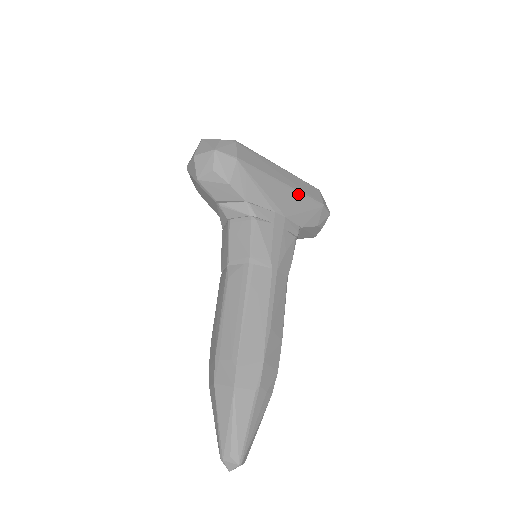
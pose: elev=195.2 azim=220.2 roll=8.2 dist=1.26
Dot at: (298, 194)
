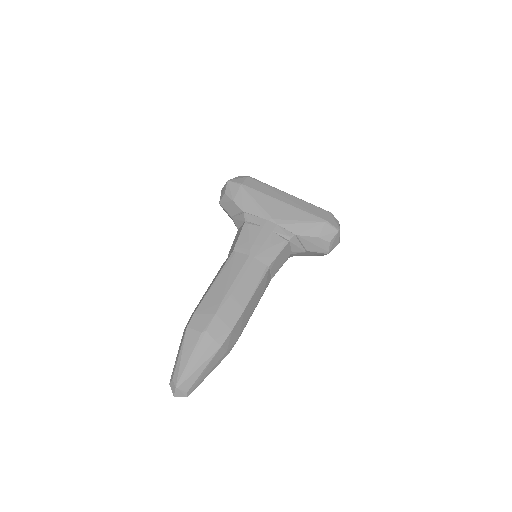
Dot at: (297, 210)
